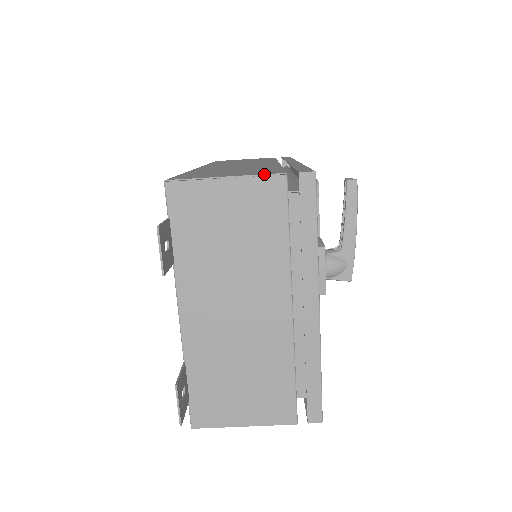
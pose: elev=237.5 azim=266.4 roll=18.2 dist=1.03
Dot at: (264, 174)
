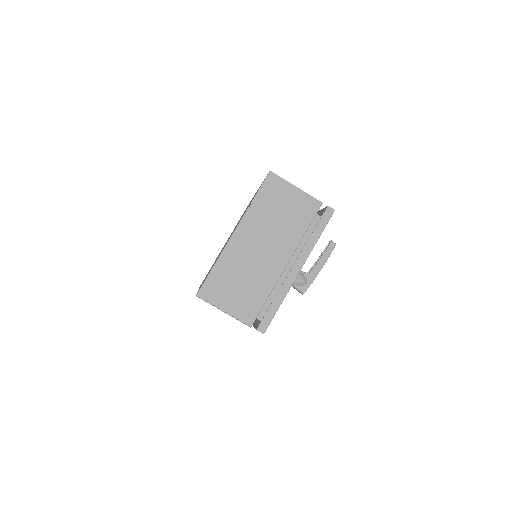
Dot at: (313, 197)
